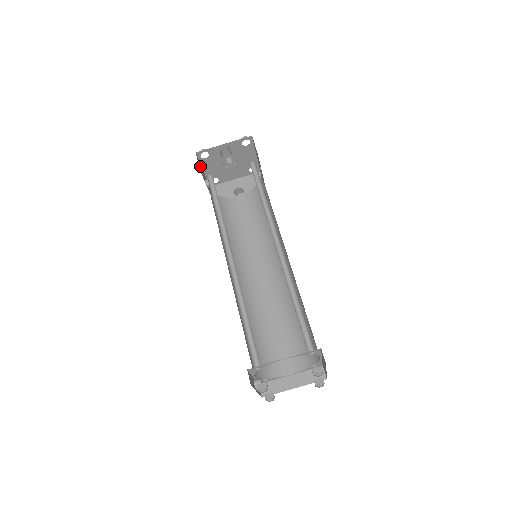
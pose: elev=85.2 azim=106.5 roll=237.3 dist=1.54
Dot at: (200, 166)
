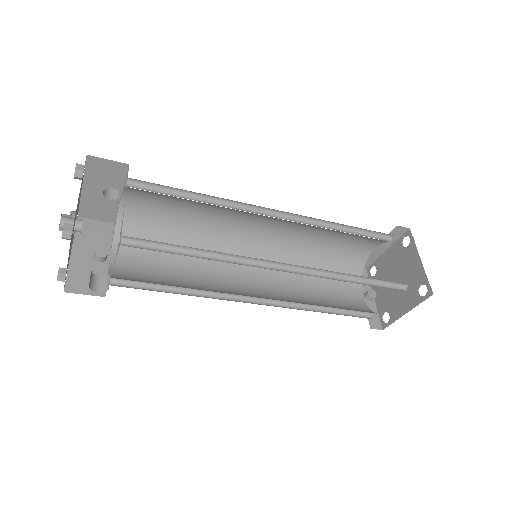
Dot at: (80, 277)
